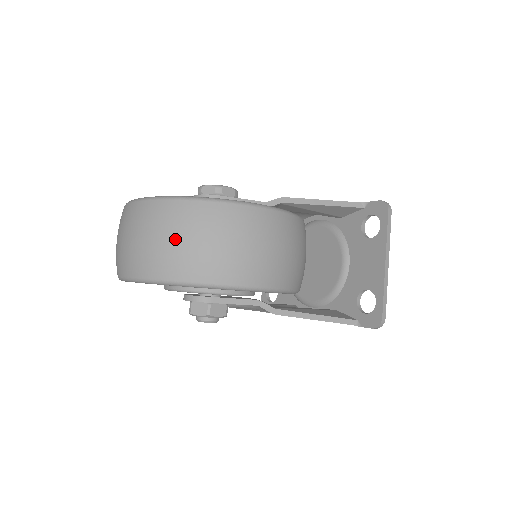
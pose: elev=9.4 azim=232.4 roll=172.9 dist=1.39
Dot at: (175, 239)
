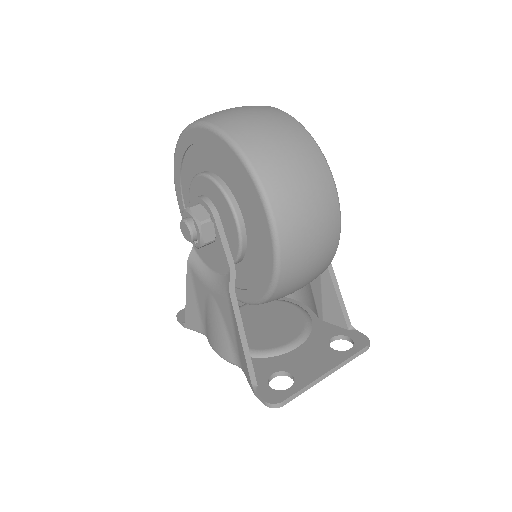
Dot at: (281, 140)
